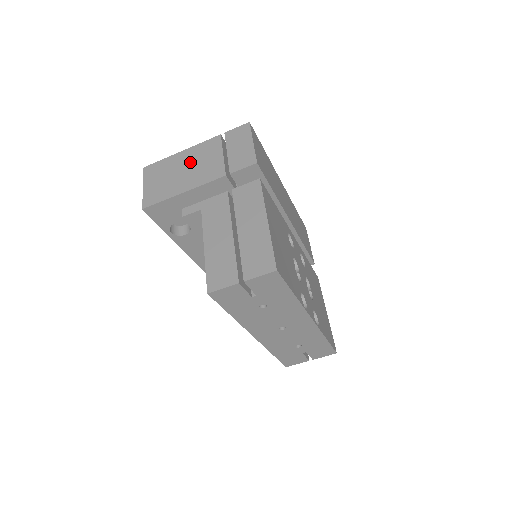
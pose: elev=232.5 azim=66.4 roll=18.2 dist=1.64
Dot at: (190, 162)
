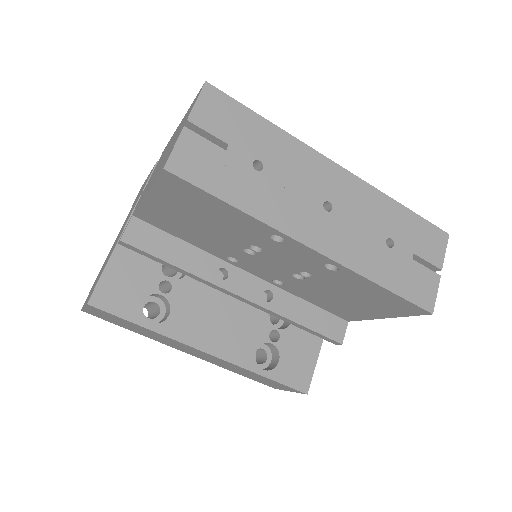
Dot at: occluded
